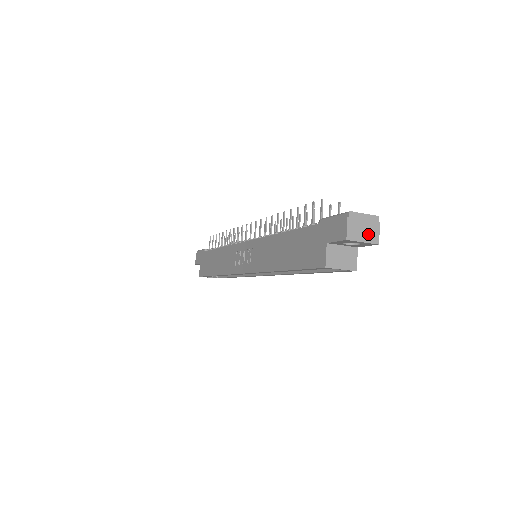
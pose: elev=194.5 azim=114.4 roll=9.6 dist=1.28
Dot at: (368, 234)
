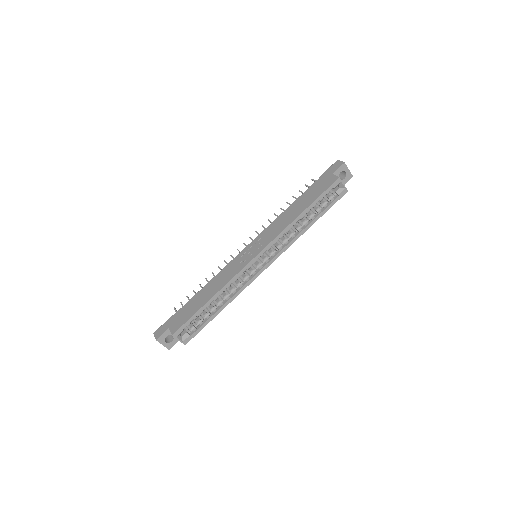
Dot at: (348, 170)
